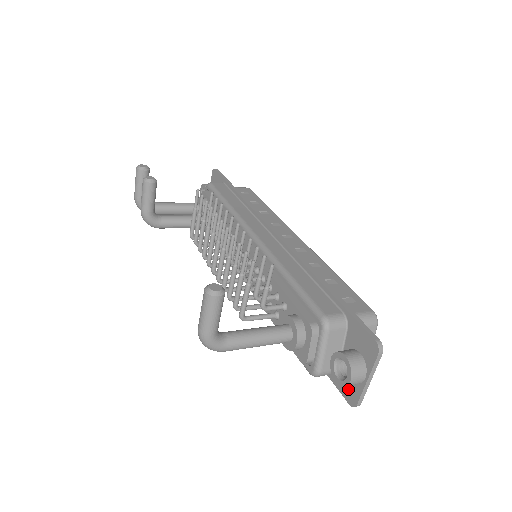
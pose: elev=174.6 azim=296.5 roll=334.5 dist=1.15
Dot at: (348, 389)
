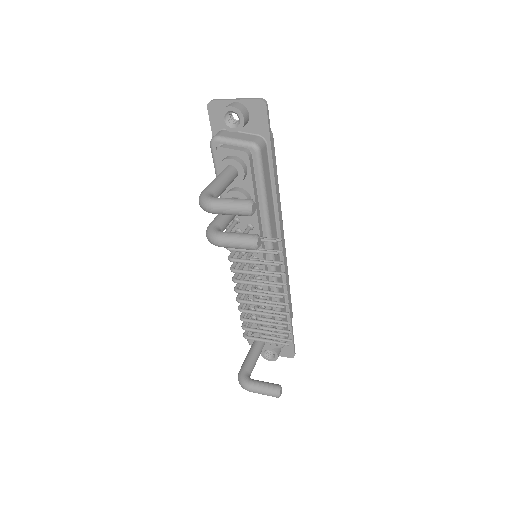
Dot at: occluded
